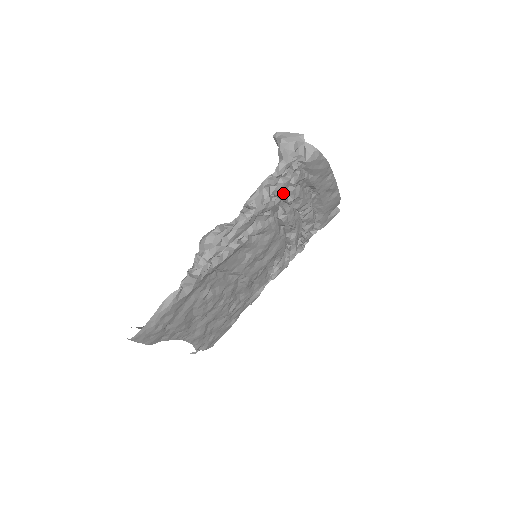
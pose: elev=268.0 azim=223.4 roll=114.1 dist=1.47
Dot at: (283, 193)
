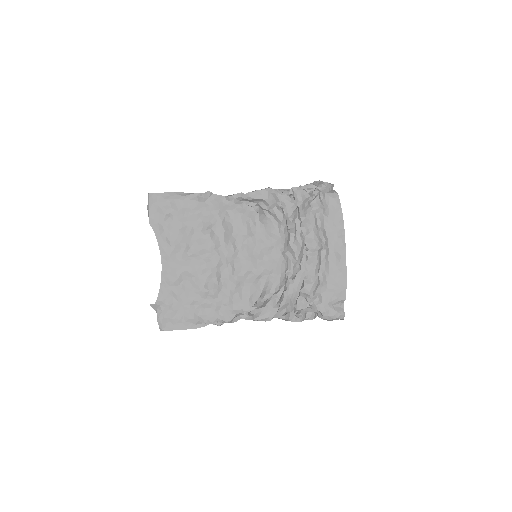
Dot at: (300, 196)
